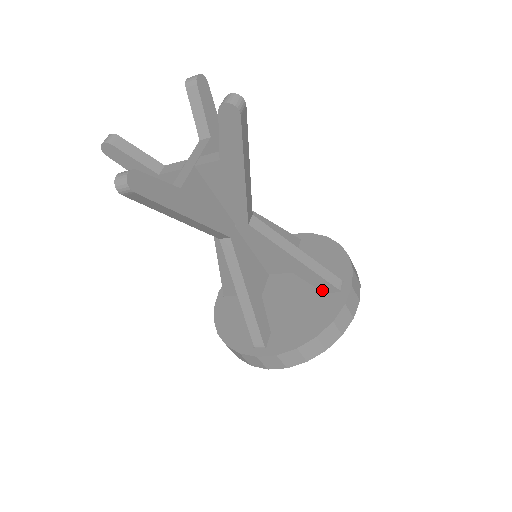
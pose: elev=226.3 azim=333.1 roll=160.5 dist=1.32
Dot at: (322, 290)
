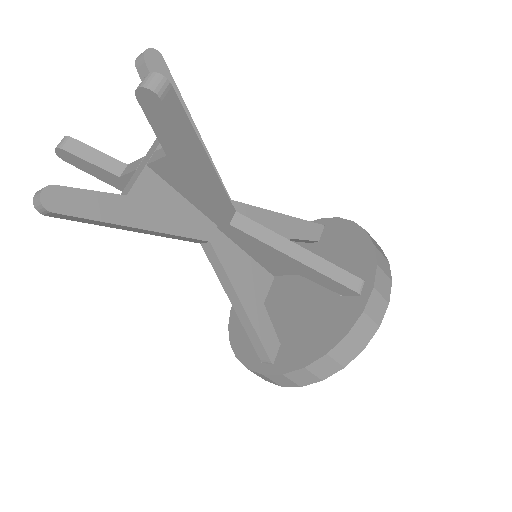
Dot at: (338, 293)
